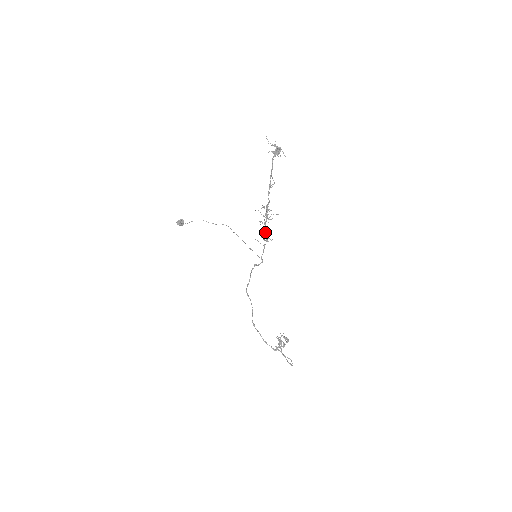
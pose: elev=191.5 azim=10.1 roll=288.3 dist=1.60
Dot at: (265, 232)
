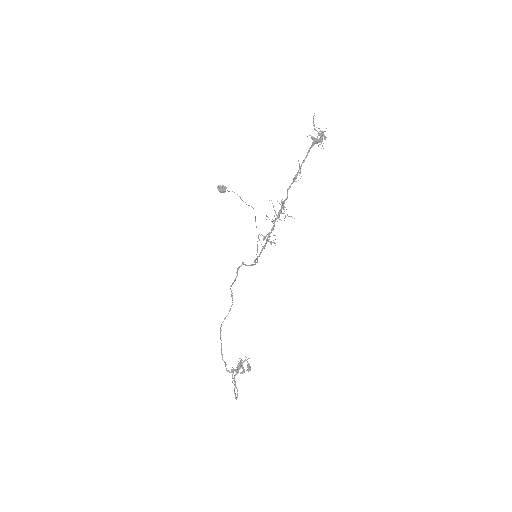
Dot at: (270, 232)
